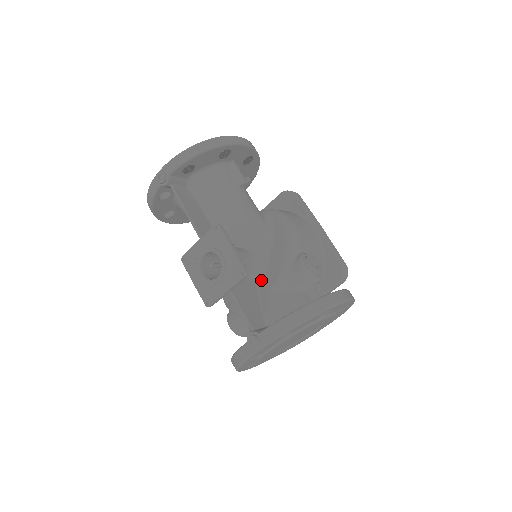
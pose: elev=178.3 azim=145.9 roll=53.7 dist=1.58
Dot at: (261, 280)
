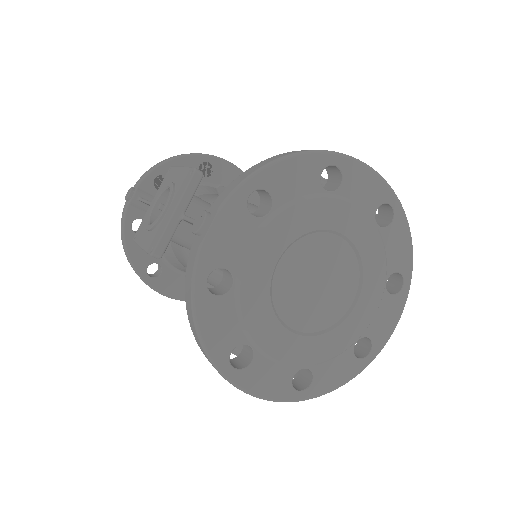
Dot at: occluded
